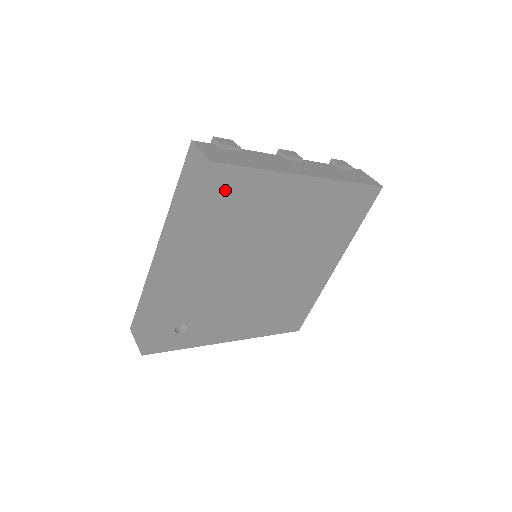
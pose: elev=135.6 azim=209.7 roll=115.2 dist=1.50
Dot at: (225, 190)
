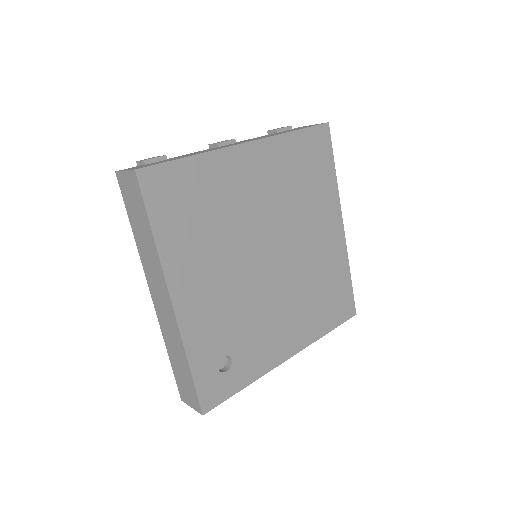
Dot at: (169, 193)
